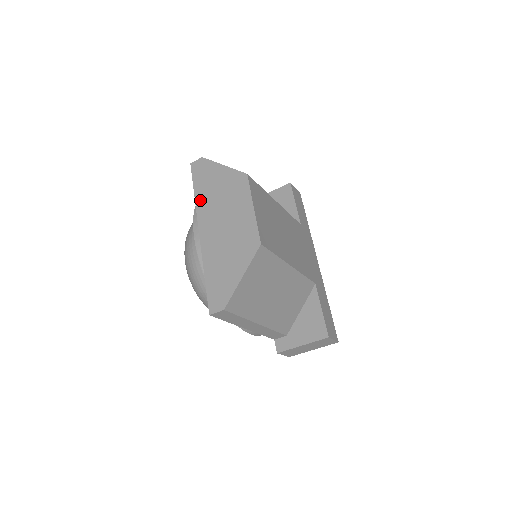
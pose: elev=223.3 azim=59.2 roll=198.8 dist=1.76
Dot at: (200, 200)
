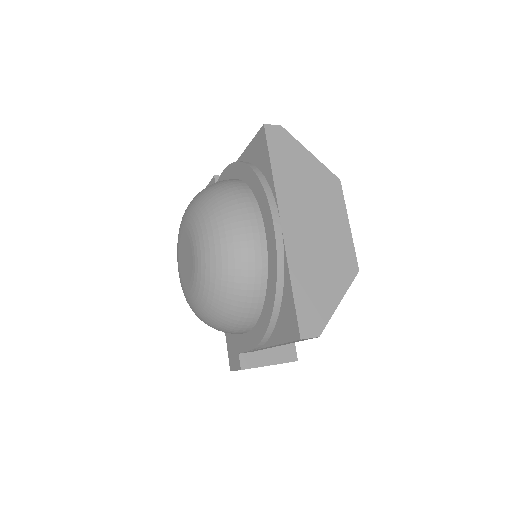
Dot at: (281, 182)
